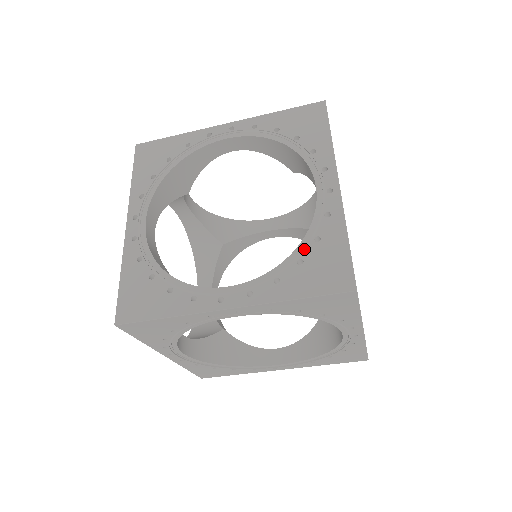
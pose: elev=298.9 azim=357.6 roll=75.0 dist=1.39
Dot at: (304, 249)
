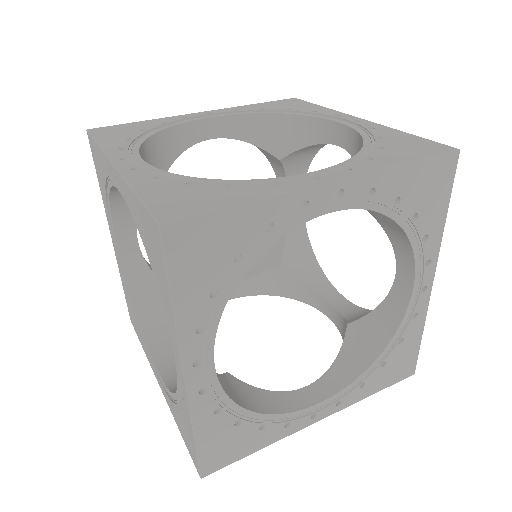
Dot at: (388, 352)
